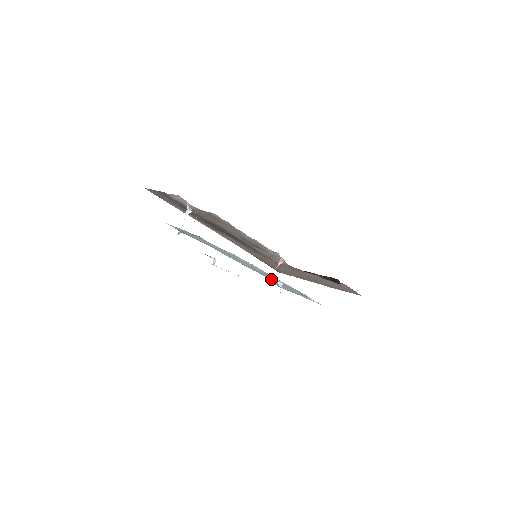
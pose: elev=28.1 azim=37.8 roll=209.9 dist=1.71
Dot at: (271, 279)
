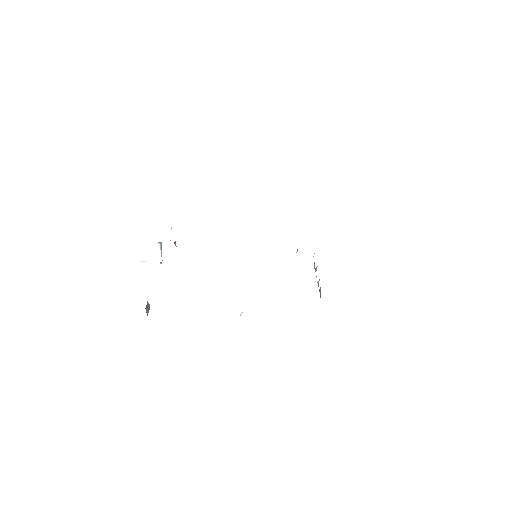
Dot at: occluded
